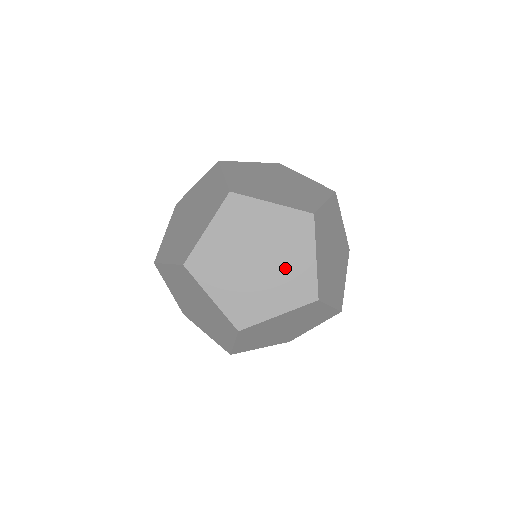
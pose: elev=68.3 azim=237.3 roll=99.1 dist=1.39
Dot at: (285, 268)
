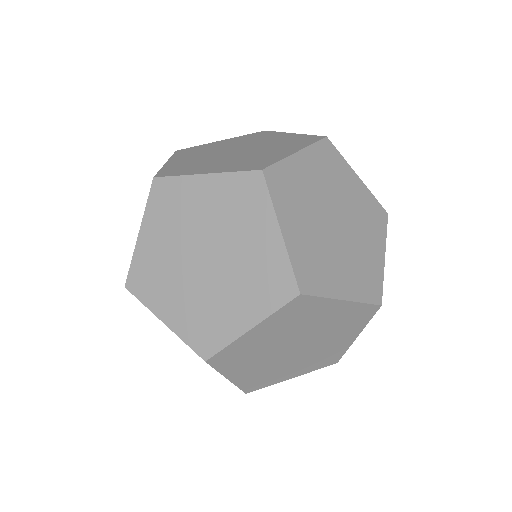
Dot at: occluded
